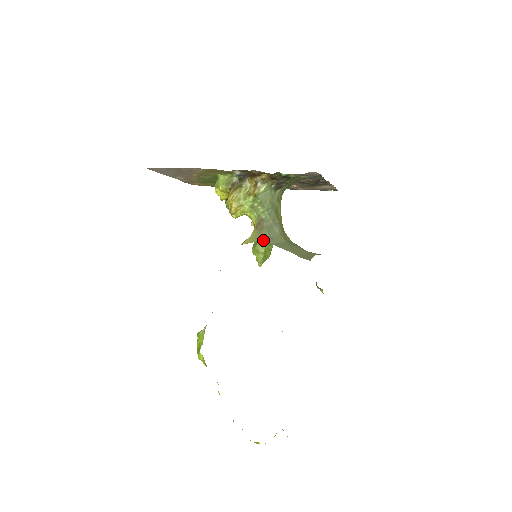
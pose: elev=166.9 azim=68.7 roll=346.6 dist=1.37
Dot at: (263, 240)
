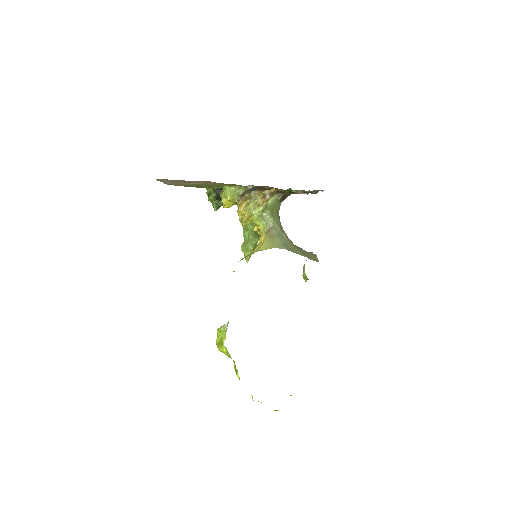
Dot at: (278, 246)
